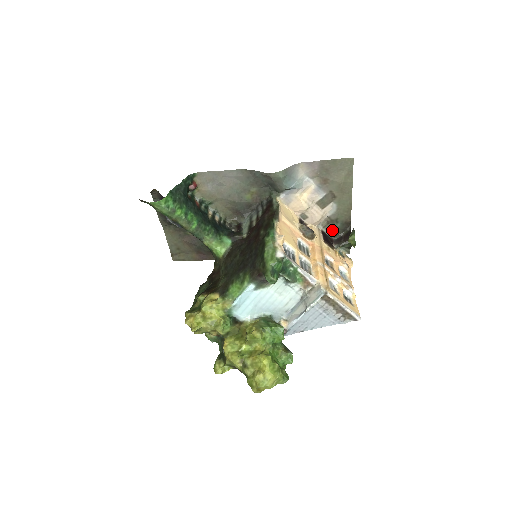
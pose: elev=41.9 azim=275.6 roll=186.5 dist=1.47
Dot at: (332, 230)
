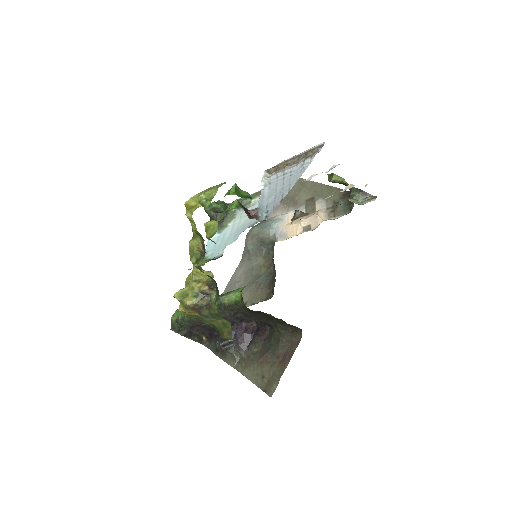
Dot at: (344, 210)
